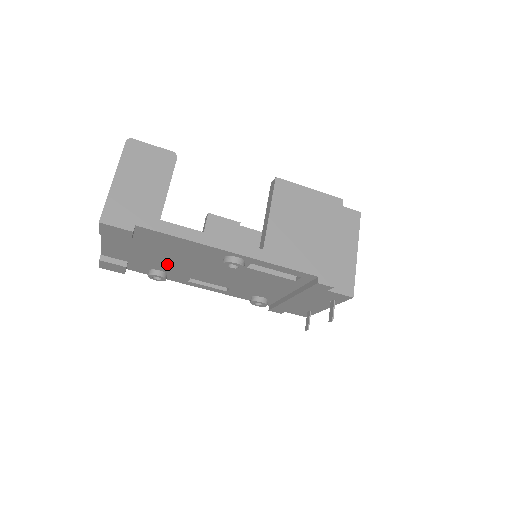
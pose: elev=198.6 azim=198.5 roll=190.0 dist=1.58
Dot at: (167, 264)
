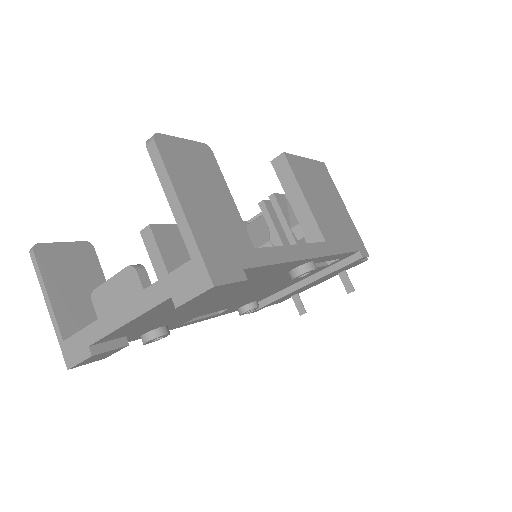
Dot at: (192, 311)
